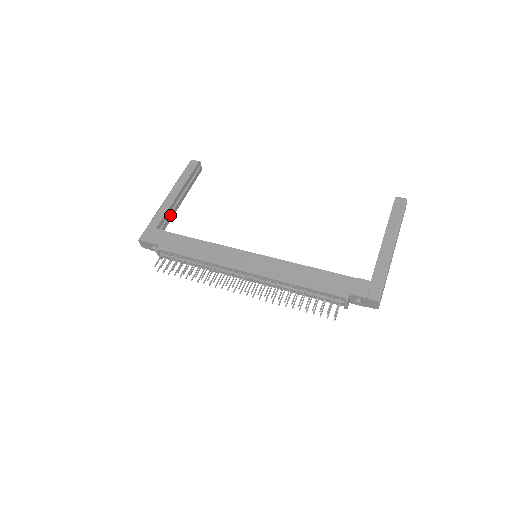
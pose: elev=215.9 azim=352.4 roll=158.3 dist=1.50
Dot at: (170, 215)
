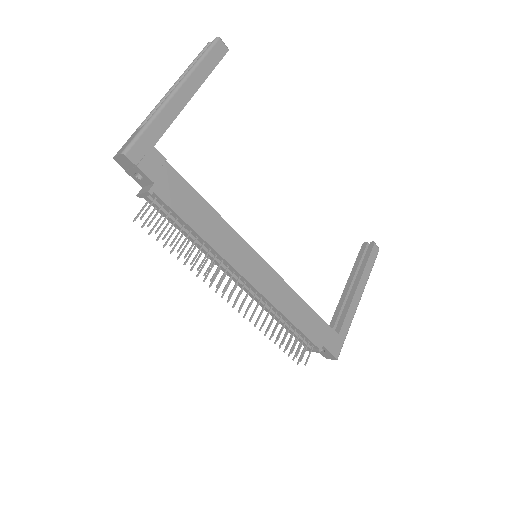
Dot at: occluded
